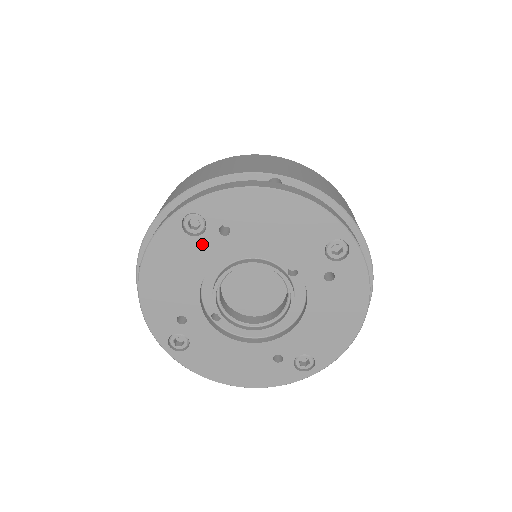
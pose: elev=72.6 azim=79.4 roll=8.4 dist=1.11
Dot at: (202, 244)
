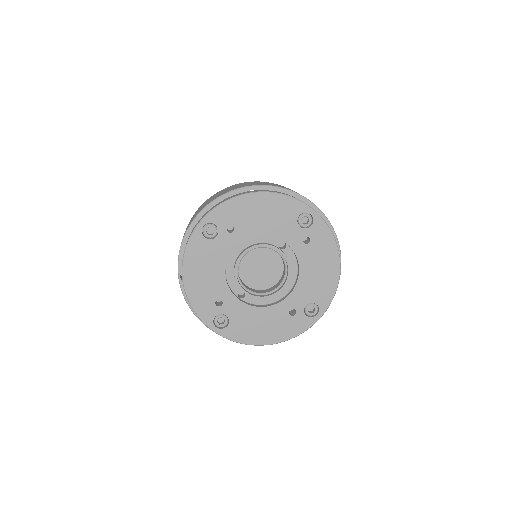
Dot at: (218, 243)
